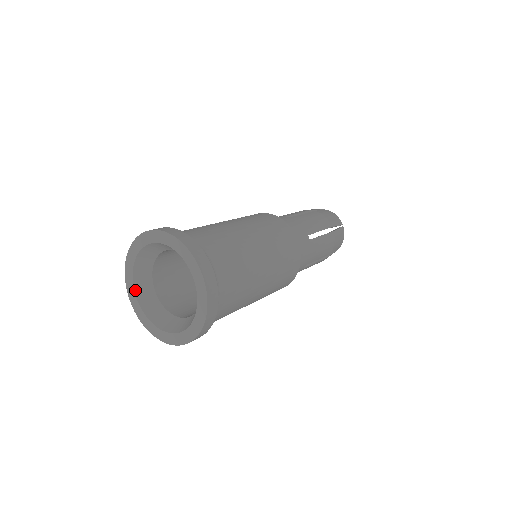
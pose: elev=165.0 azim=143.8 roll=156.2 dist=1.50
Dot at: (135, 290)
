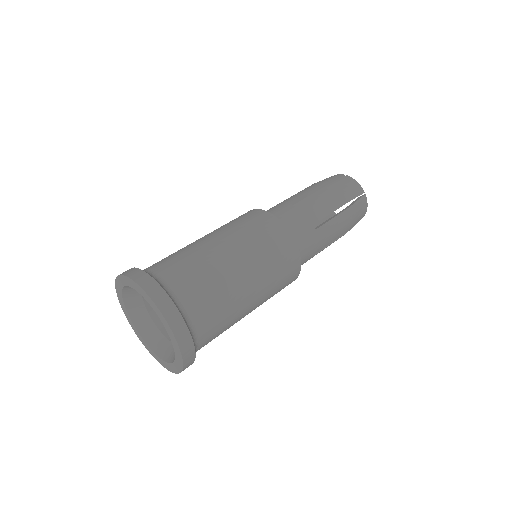
Dot at: (123, 289)
